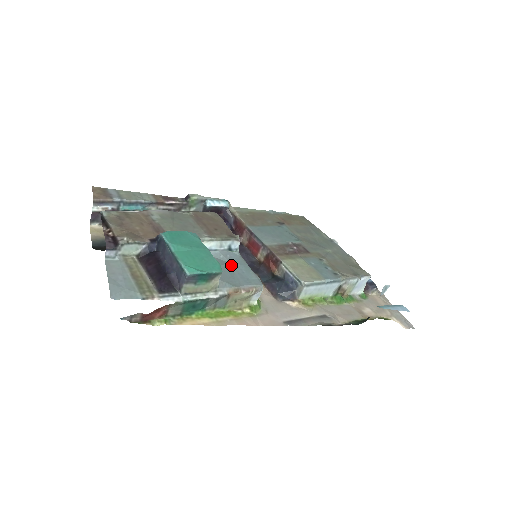
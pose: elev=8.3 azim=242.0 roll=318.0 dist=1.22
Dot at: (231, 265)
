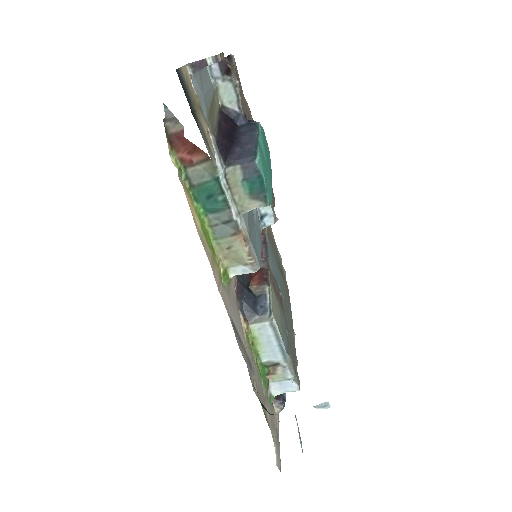
Dot at: (255, 224)
